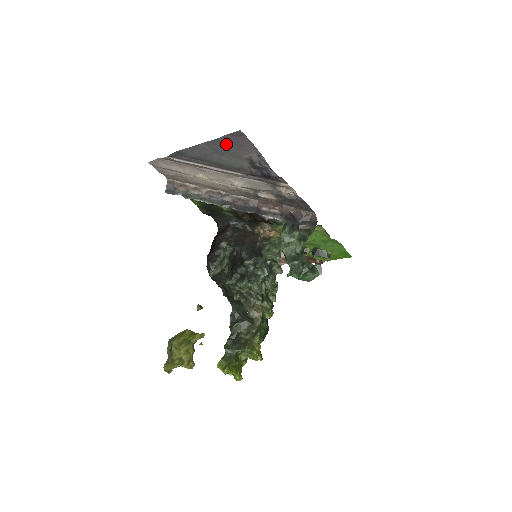
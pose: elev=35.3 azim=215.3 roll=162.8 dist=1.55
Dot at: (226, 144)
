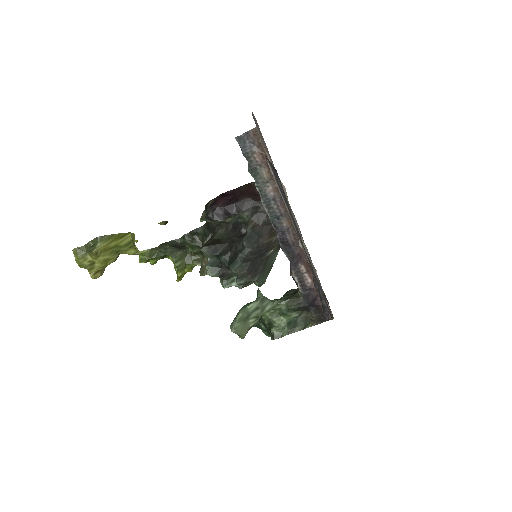
Dot at: occluded
